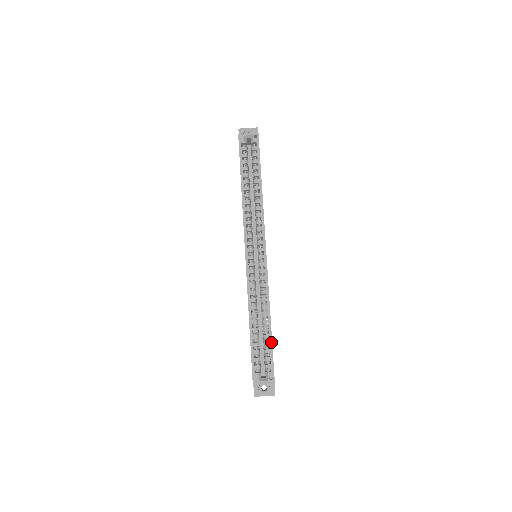
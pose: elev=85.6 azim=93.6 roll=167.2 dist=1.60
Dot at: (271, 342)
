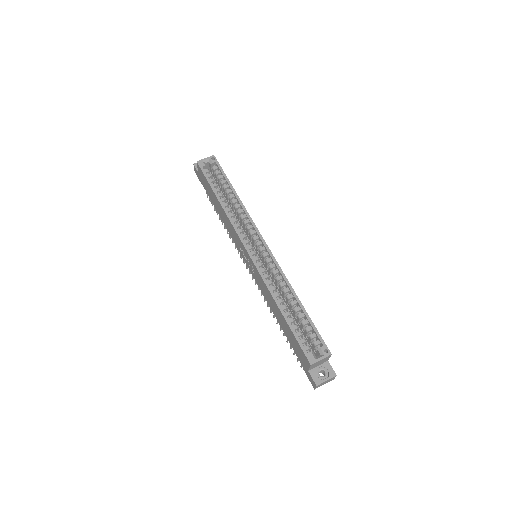
Dot at: (309, 318)
